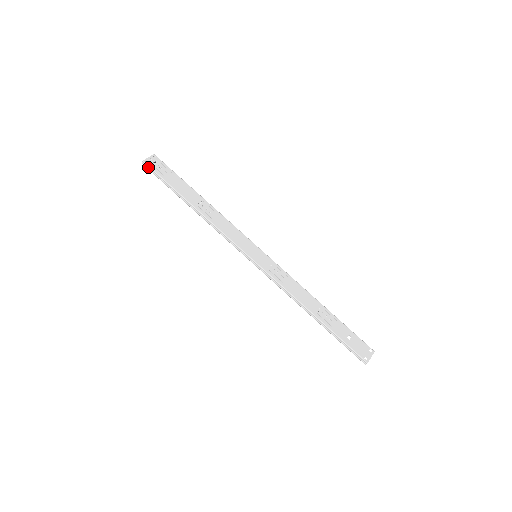
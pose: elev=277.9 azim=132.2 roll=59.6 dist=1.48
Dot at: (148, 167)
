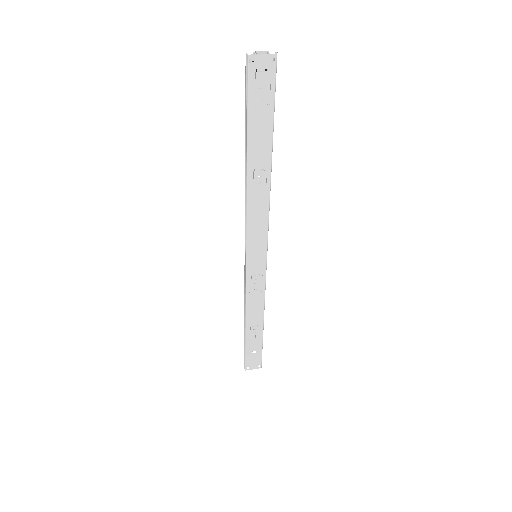
Dot at: (247, 69)
